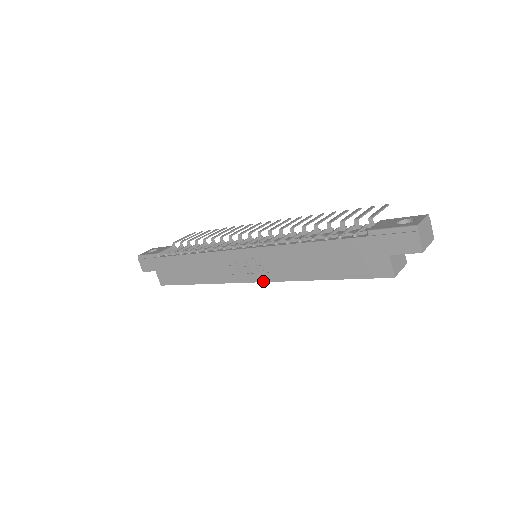
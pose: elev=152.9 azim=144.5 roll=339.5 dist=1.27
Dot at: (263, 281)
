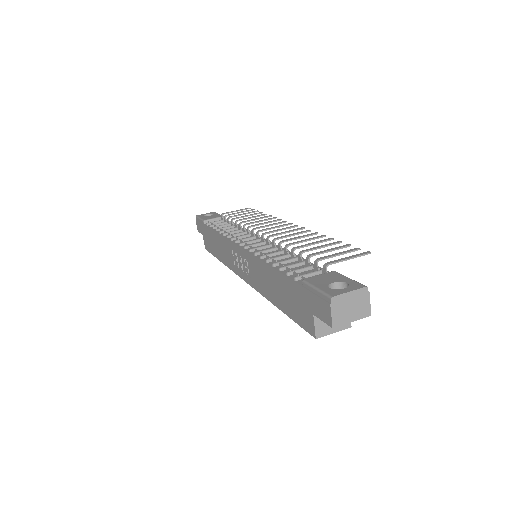
Dot at: (249, 283)
